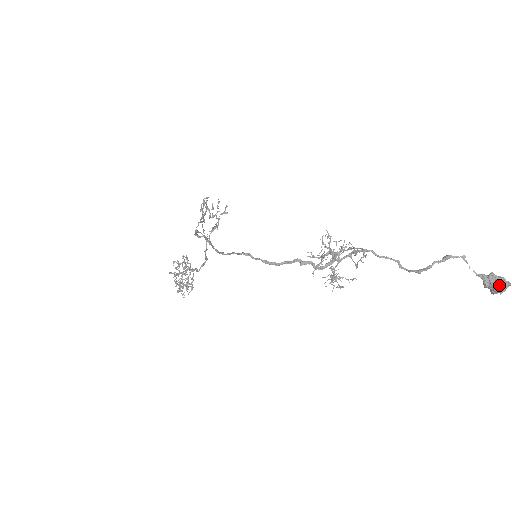
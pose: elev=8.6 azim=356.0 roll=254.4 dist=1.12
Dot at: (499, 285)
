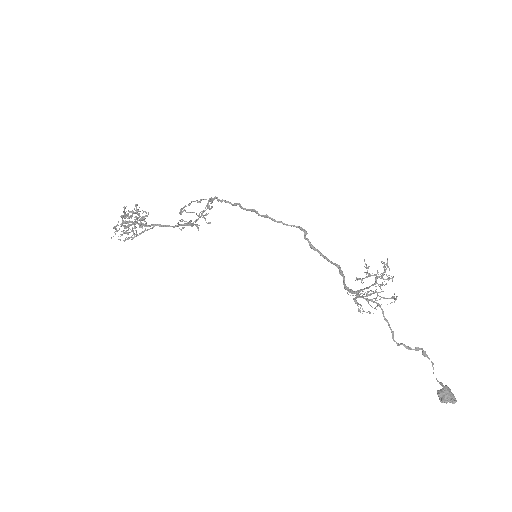
Dot at: (453, 395)
